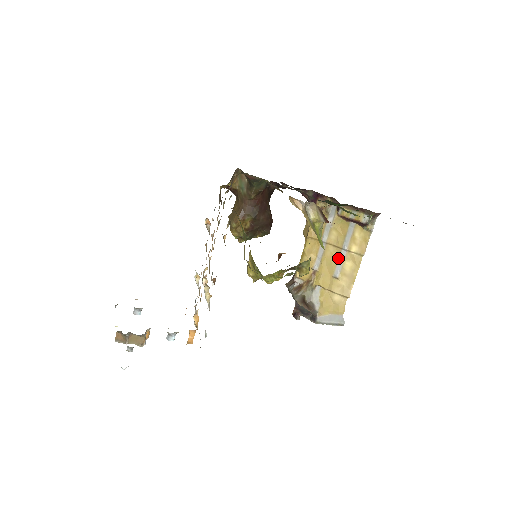
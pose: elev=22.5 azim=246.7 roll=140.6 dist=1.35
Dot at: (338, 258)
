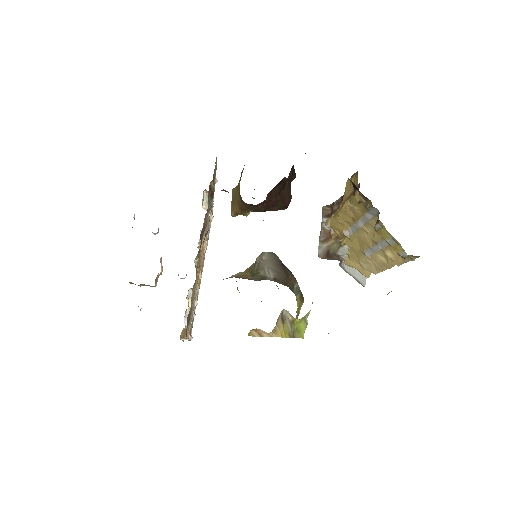
Dot at: (371, 246)
